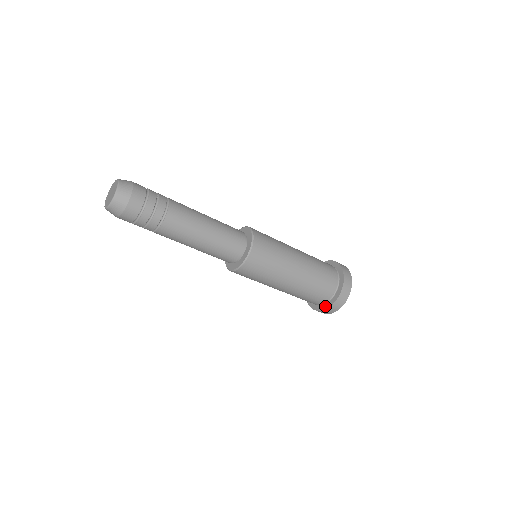
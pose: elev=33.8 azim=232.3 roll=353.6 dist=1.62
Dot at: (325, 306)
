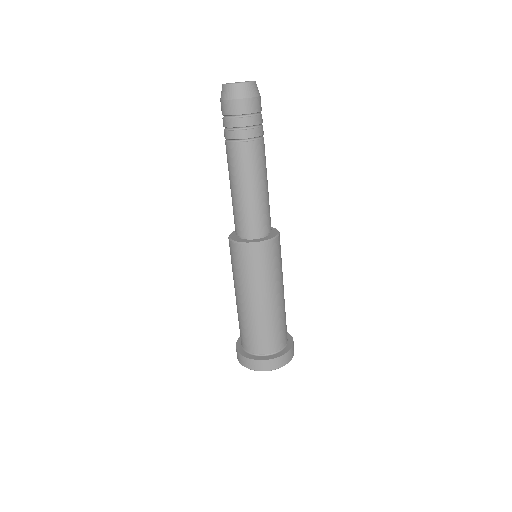
Dot at: (273, 356)
